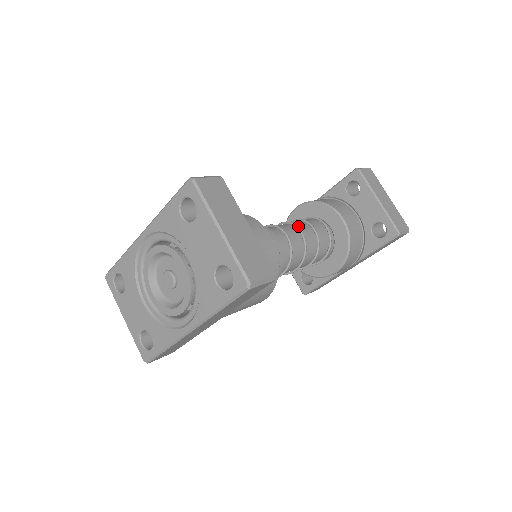
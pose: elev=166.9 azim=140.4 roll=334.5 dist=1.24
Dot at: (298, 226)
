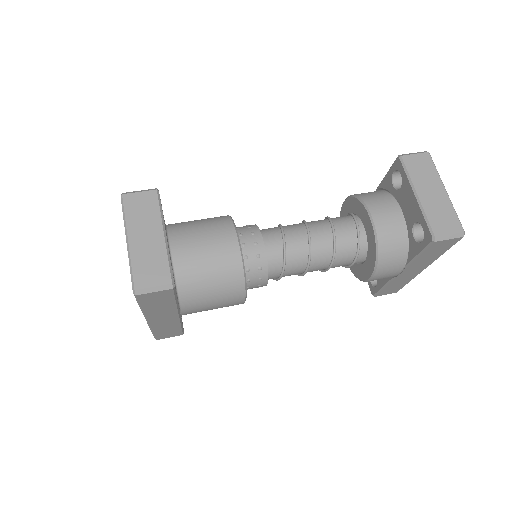
Dot at: (313, 226)
